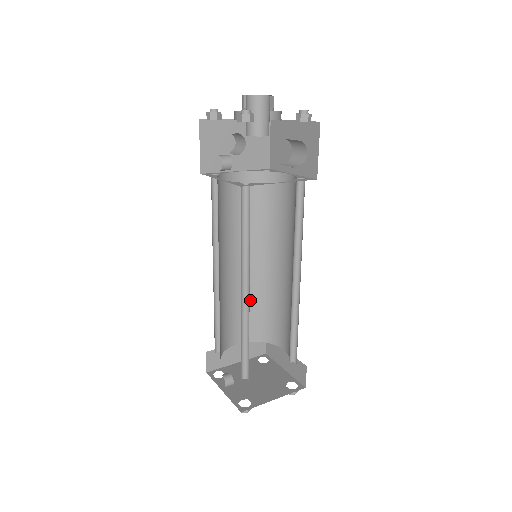
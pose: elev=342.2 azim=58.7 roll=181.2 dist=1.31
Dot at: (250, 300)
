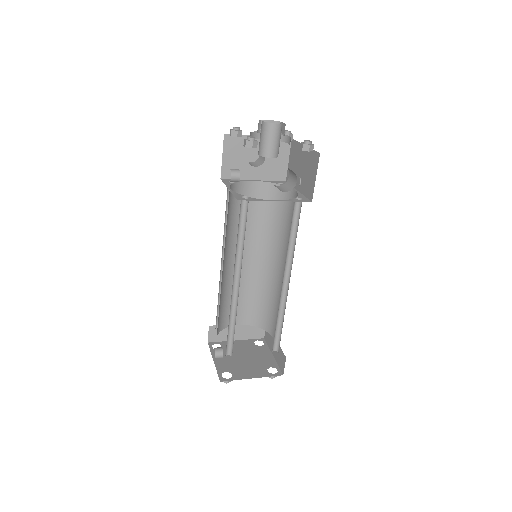
Dot at: (253, 290)
